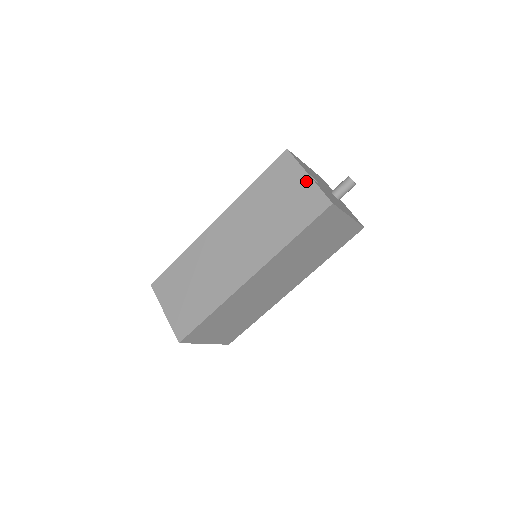
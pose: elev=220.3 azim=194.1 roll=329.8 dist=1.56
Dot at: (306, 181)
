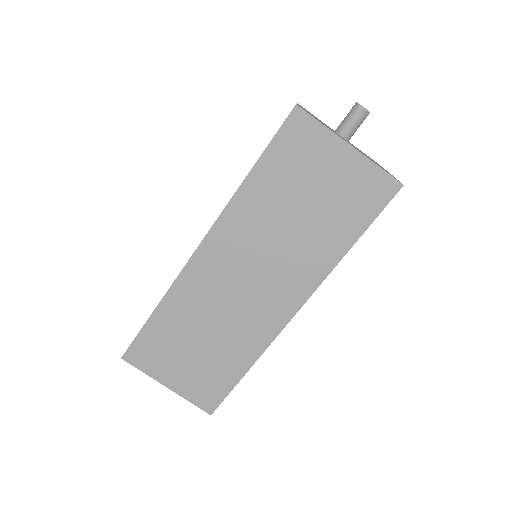
Dot at: (349, 156)
